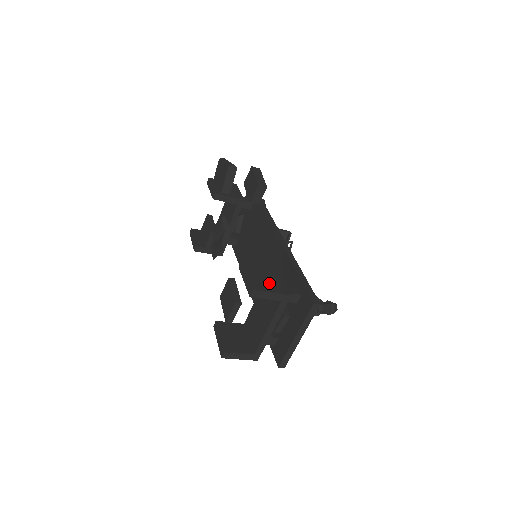
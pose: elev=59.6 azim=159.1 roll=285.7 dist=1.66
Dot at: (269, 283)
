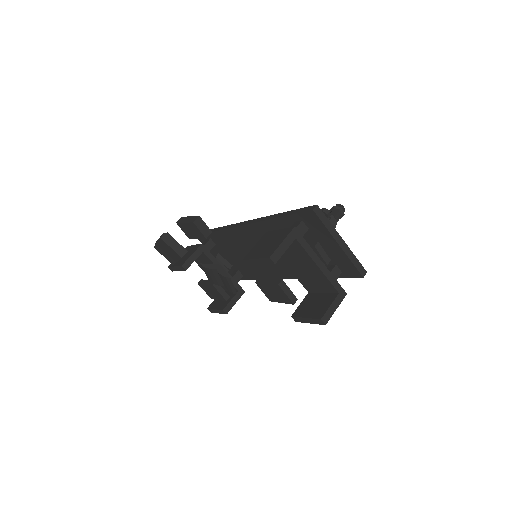
Dot at: (273, 242)
